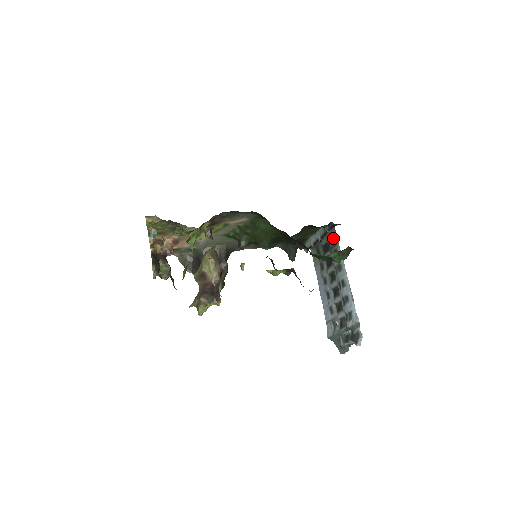
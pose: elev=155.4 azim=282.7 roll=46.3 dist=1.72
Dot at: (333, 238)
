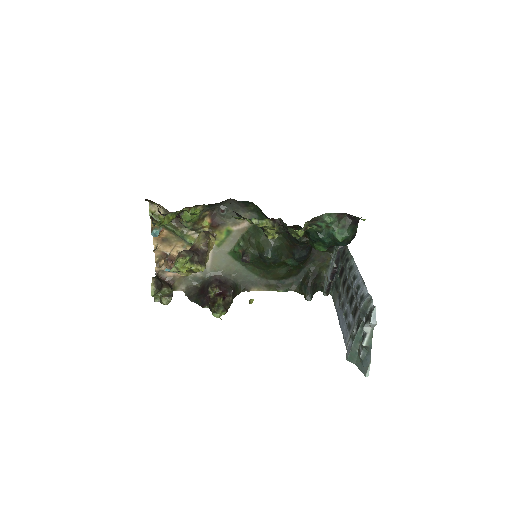
Dot at: (344, 251)
